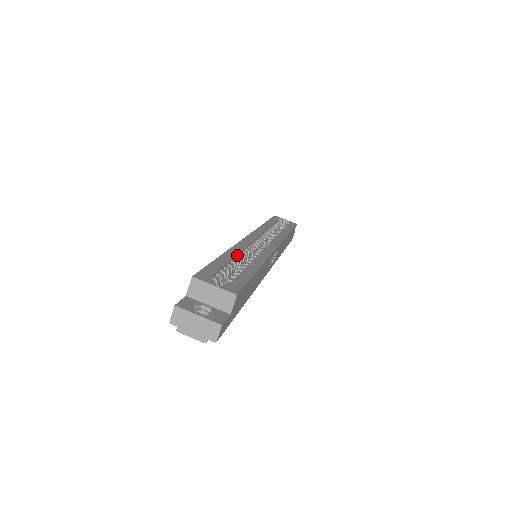
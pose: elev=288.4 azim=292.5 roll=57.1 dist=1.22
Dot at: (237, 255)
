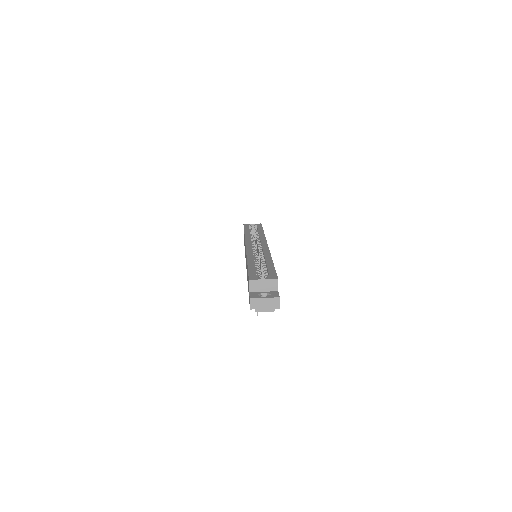
Dot at: (254, 259)
